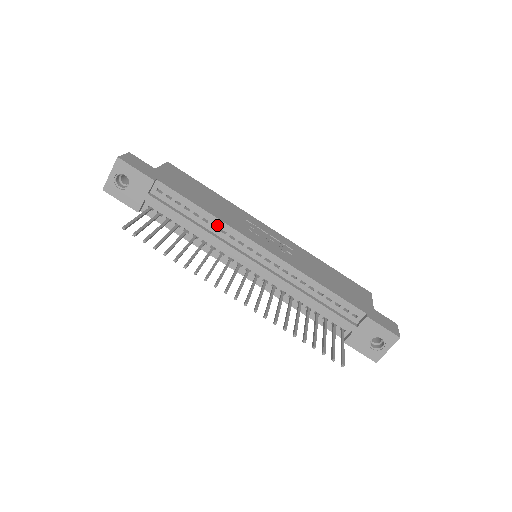
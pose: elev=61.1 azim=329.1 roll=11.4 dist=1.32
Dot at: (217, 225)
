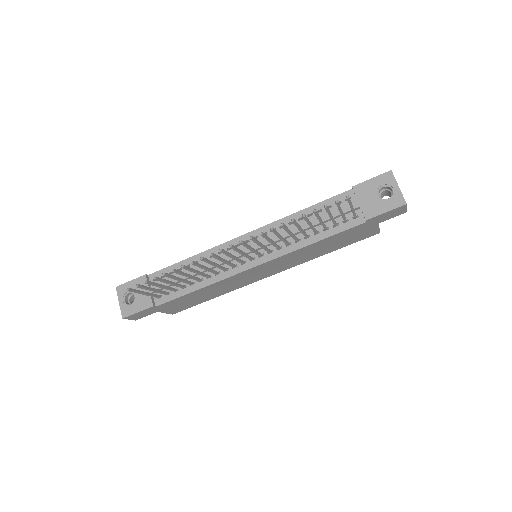
Dot at: (205, 257)
